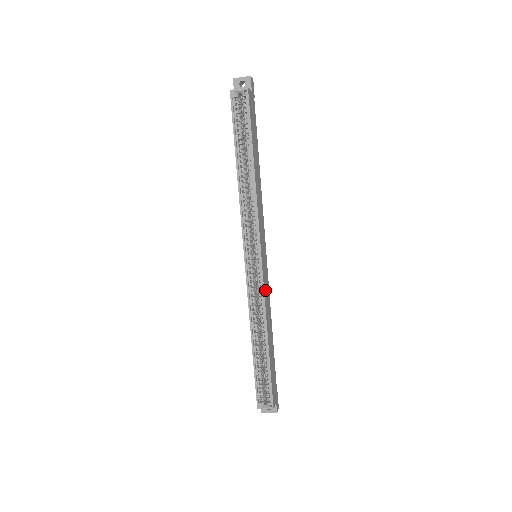
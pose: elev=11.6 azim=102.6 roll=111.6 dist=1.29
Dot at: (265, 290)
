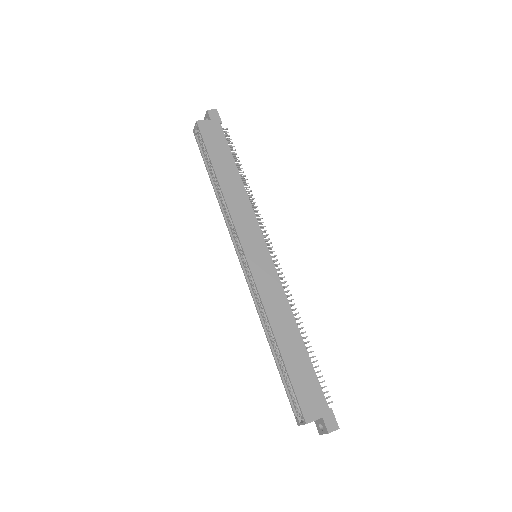
Dot at: (263, 286)
